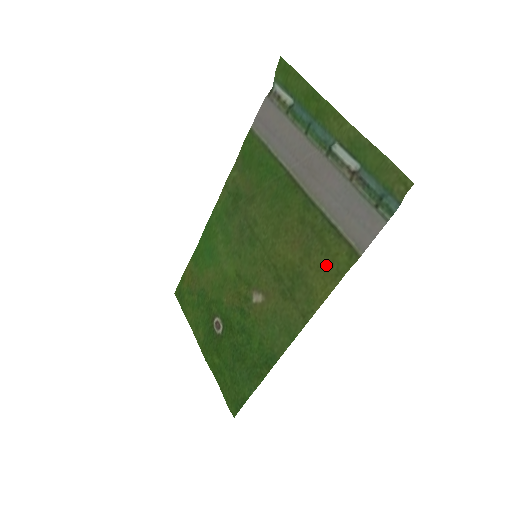
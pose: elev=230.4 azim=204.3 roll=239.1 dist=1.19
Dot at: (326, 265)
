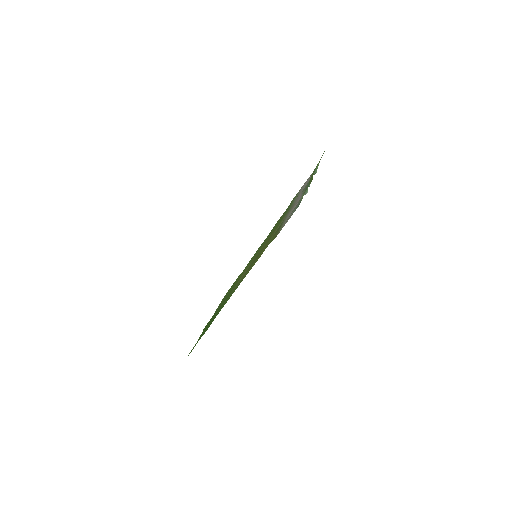
Dot at: (266, 246)
